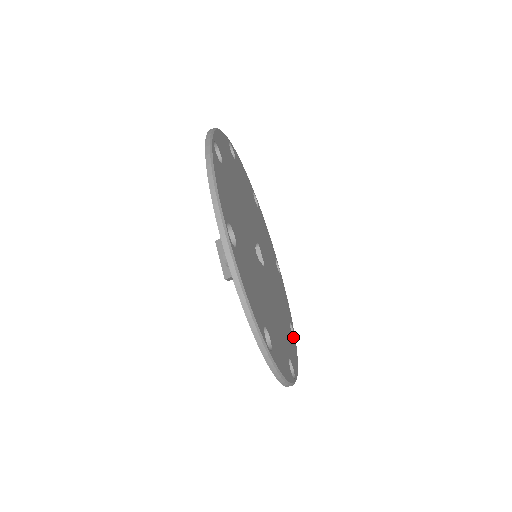
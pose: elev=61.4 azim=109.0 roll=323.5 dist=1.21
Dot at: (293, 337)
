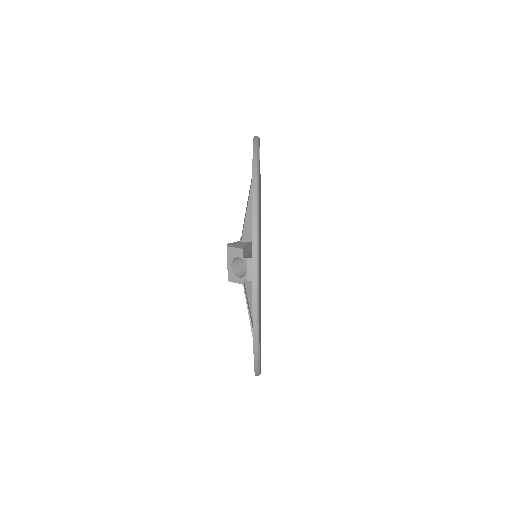
Dot at: occluded
